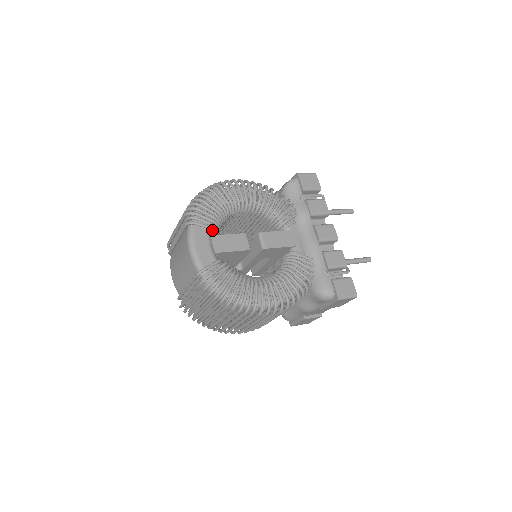
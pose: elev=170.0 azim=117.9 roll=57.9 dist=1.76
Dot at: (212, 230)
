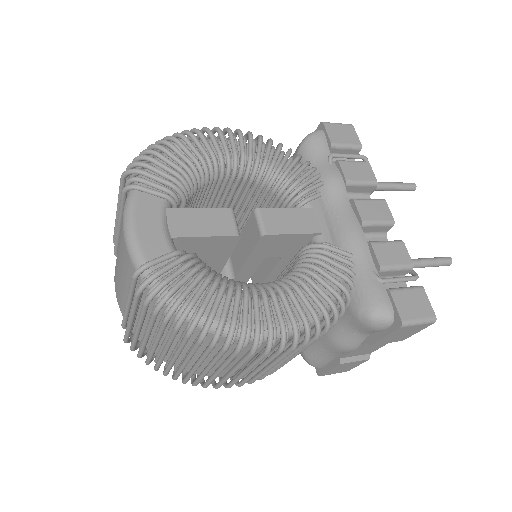
Dot at: (170, 200)
